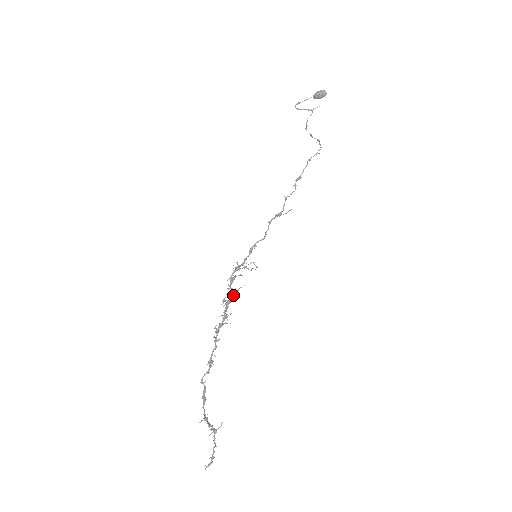
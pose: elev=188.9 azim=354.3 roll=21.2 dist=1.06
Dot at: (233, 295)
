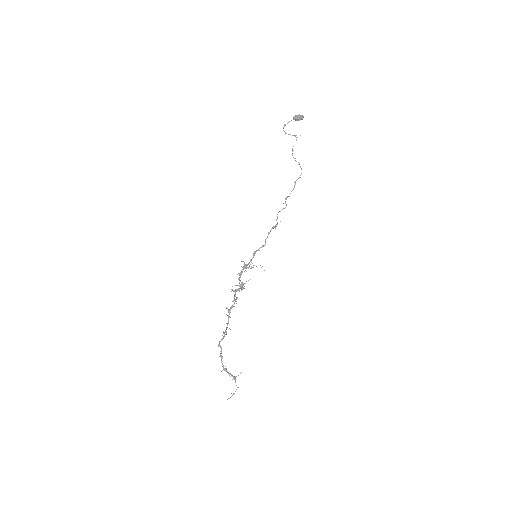
Dot at: (243, 287)
